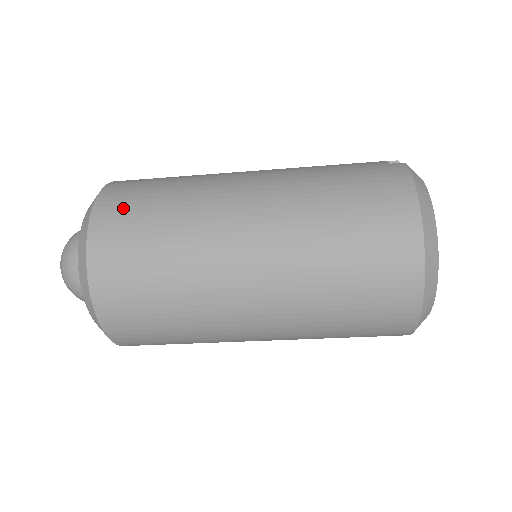
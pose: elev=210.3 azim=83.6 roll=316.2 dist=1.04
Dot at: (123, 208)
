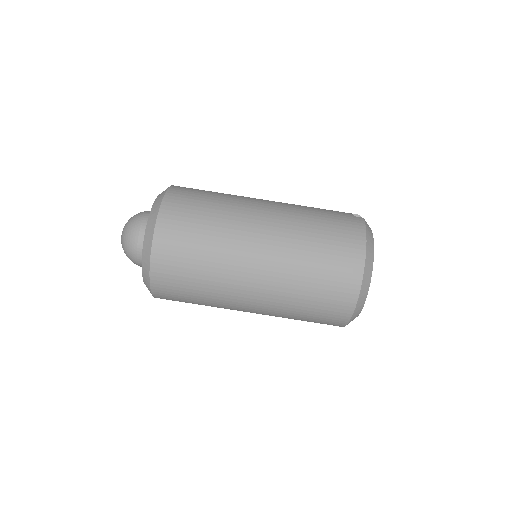
Dot at: (183, 206)
